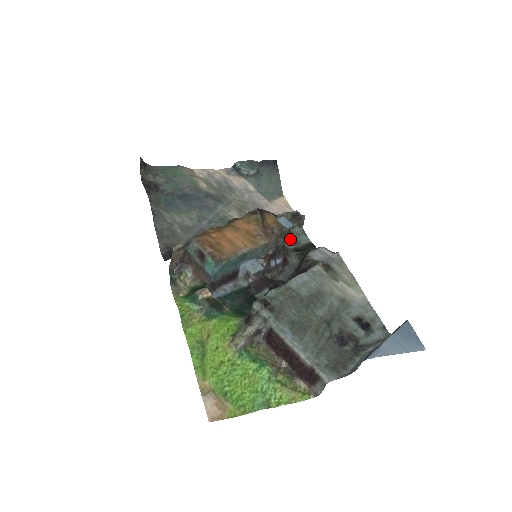
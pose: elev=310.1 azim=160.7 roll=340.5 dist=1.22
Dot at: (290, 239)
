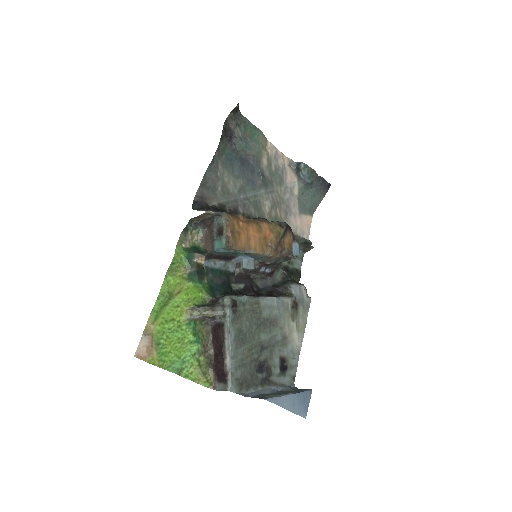
Dot at: occluded
